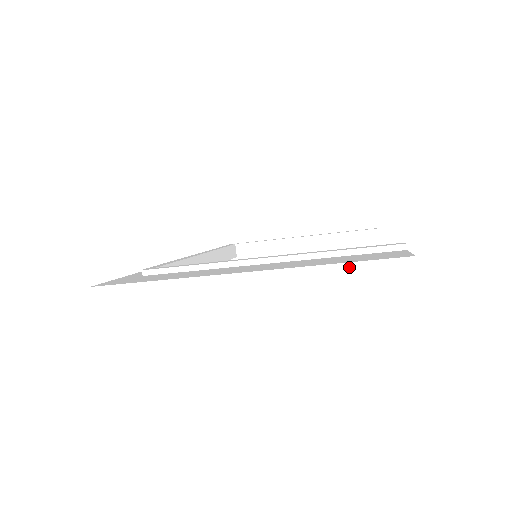
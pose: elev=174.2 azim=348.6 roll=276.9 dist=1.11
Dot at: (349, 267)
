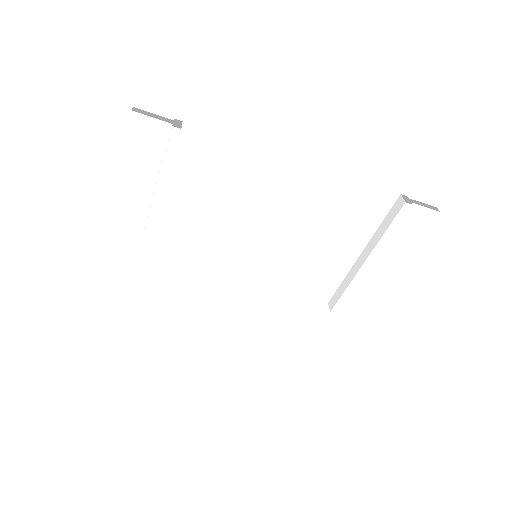
Dot at: (125, 144)
